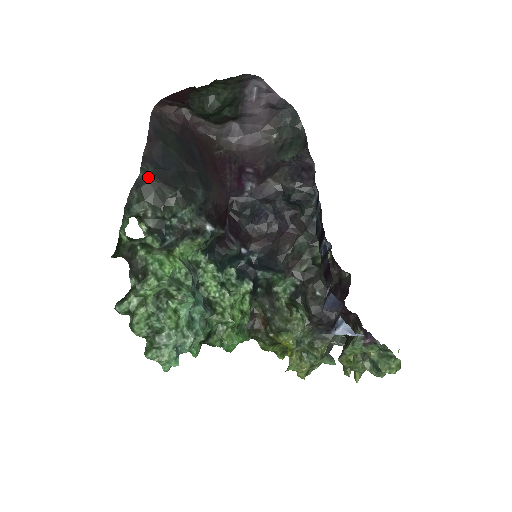
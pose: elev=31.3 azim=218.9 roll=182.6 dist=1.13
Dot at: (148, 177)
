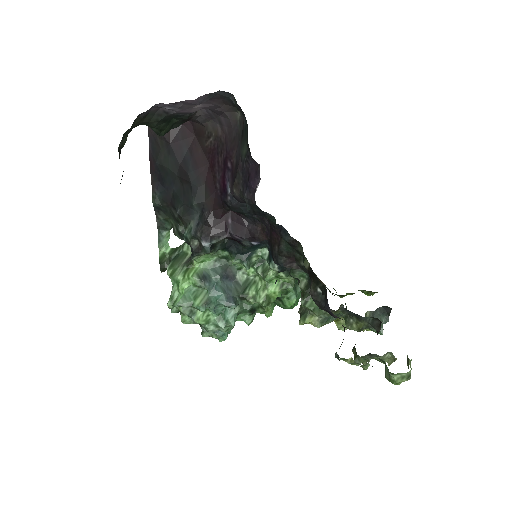
Dot at: (159, 203)
